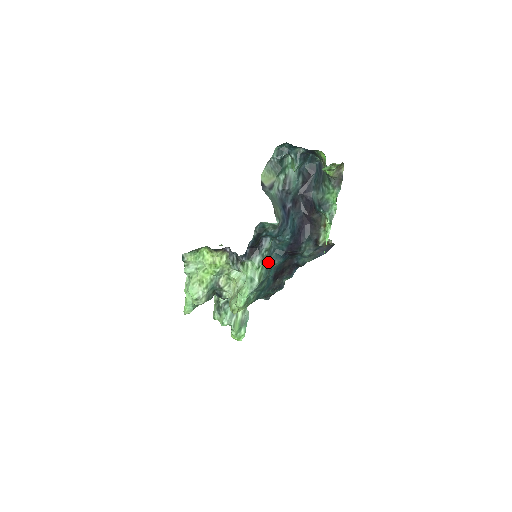
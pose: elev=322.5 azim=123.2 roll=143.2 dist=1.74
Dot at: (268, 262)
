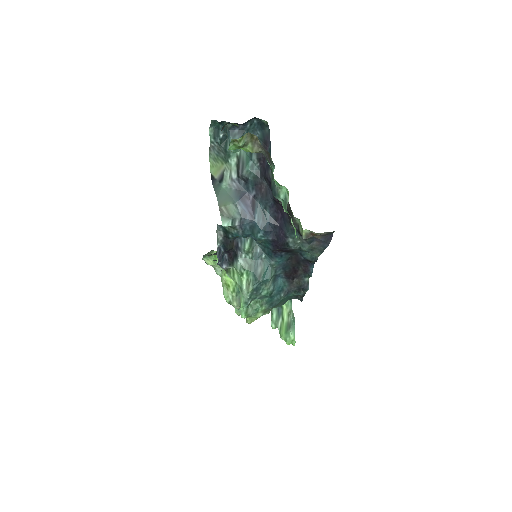
Dot at: (256, 266)
